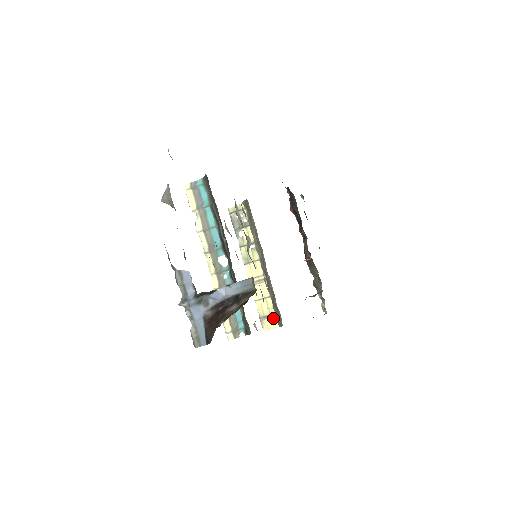
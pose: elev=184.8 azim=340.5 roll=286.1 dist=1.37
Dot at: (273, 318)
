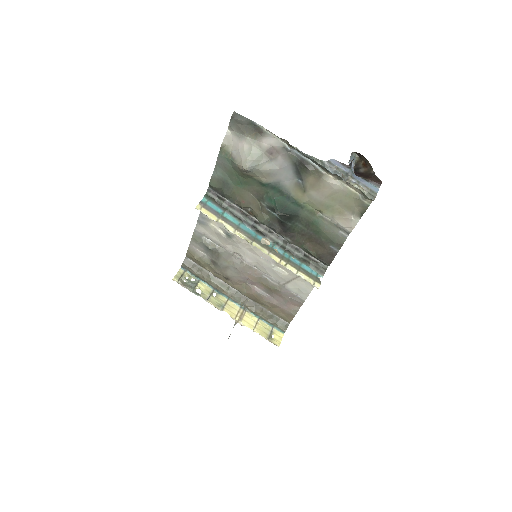
Dot at: (275, 332)
